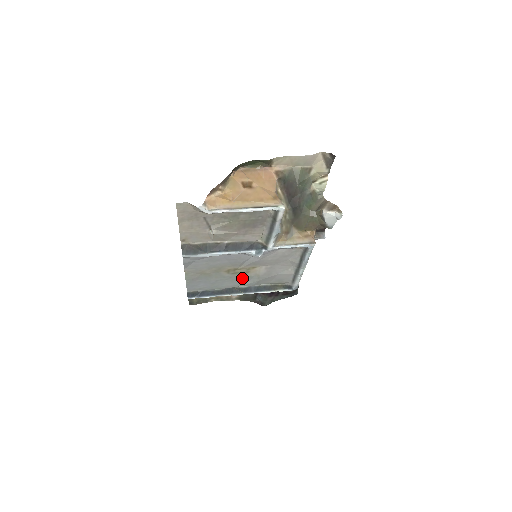
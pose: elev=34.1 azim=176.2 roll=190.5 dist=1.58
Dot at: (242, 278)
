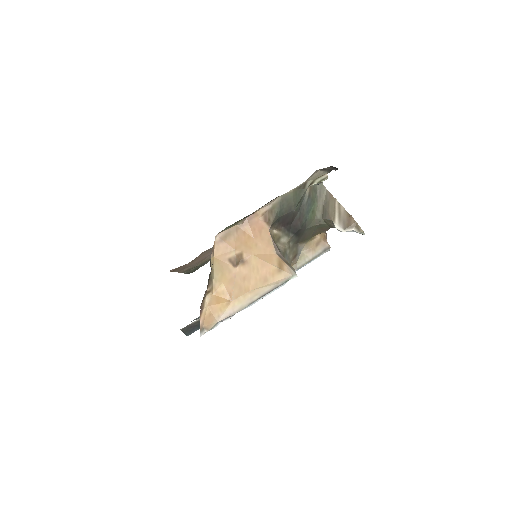
Dot at: occluded
